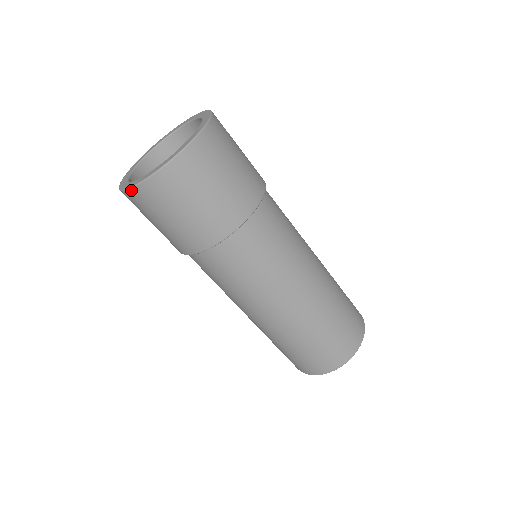
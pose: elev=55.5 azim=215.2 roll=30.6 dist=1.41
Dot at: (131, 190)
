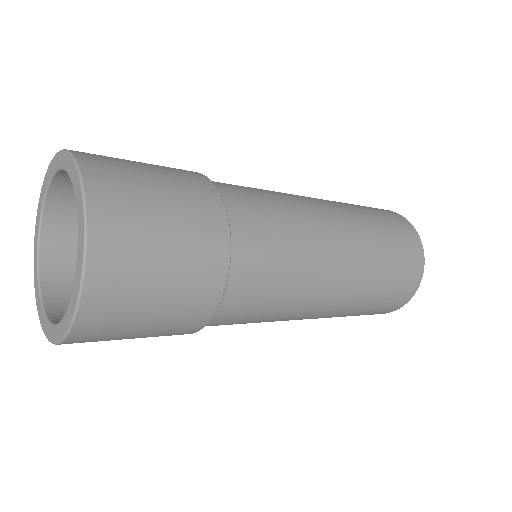
Dot at: occluded
